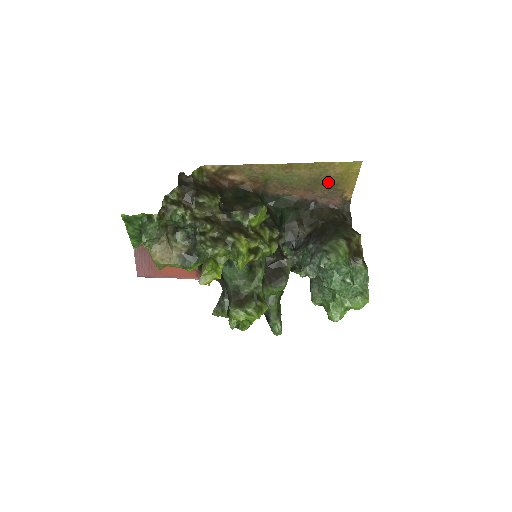
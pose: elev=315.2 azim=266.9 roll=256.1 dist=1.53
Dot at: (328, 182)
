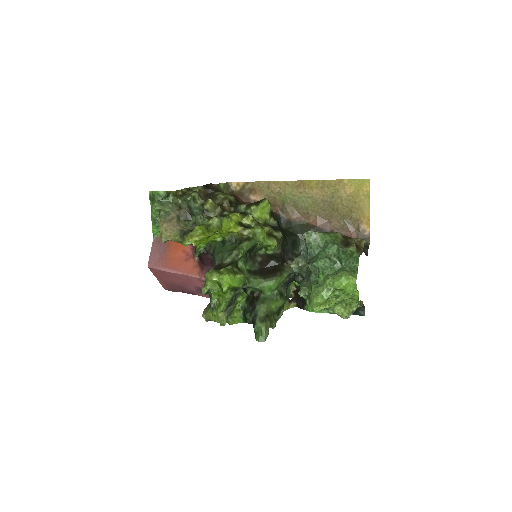
Dot at: (341, 207)
